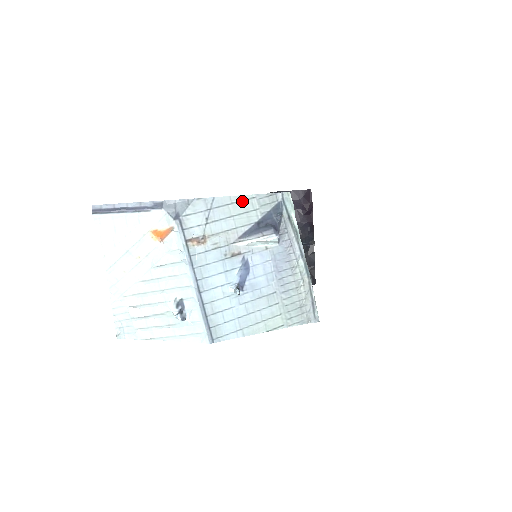
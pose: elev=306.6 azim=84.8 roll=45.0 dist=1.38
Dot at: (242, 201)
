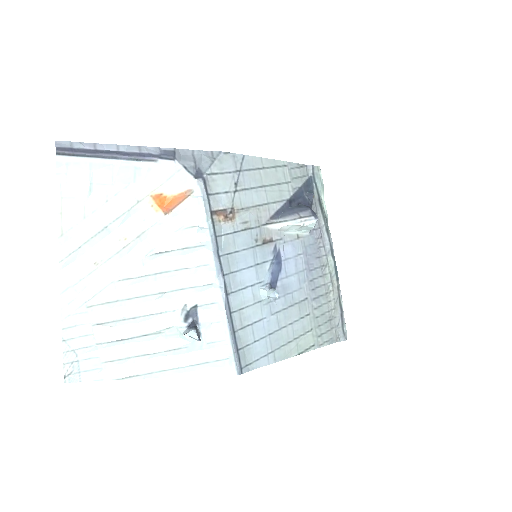
Dot at: (274, 167)
